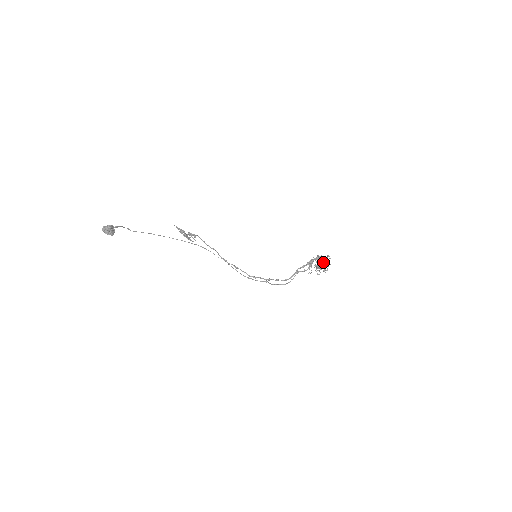
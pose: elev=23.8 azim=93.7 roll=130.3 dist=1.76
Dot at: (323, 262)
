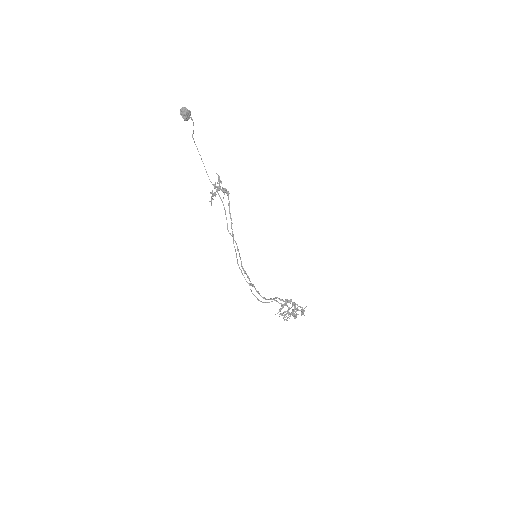
Dot at: (298, 309)
